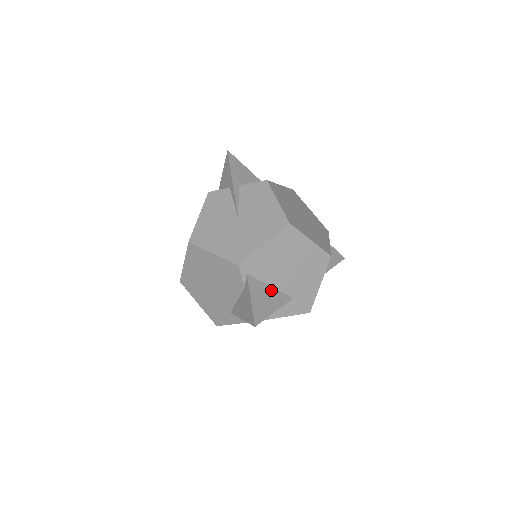
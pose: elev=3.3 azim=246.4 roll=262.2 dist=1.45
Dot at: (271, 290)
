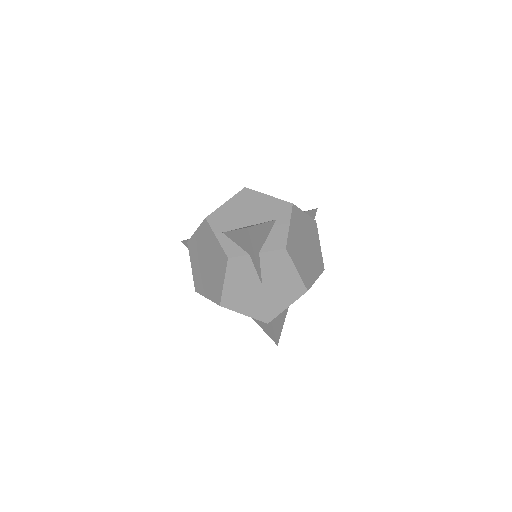
Dot at: occluded
